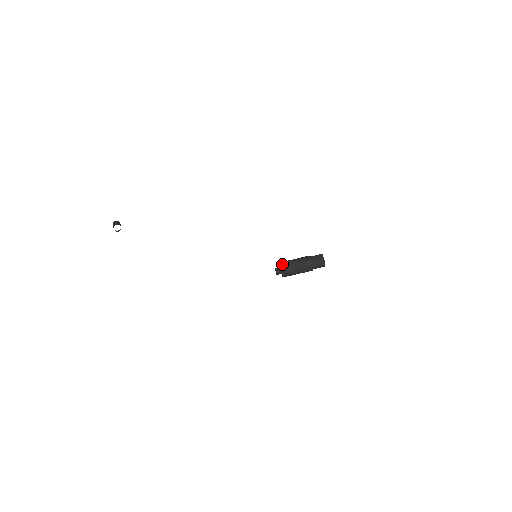
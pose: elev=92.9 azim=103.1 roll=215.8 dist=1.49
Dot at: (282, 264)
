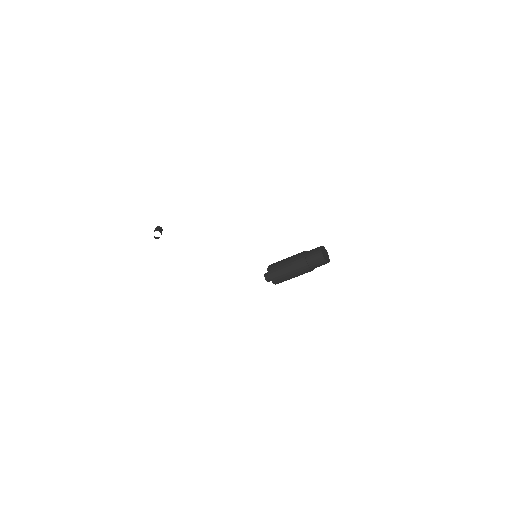
Dot at: (269, 268)
